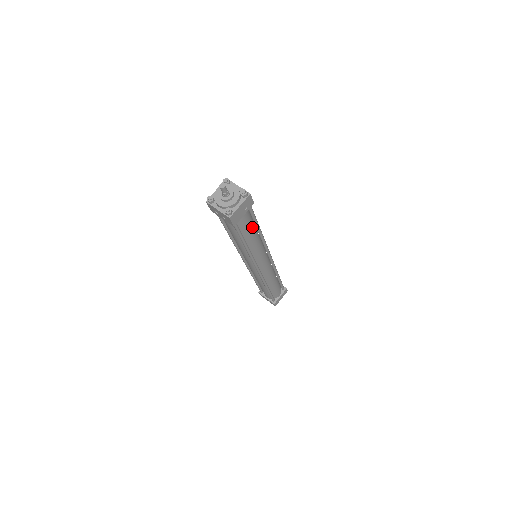
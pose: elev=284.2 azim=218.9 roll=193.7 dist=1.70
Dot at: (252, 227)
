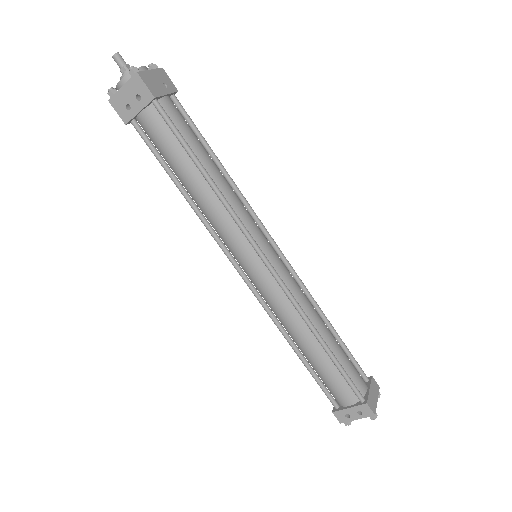
Dot at: (200, 144)
